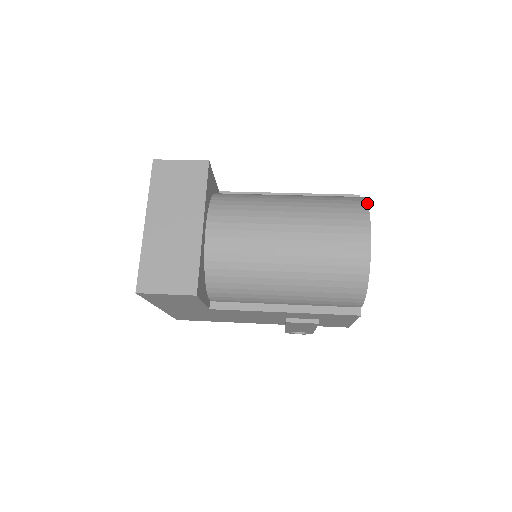
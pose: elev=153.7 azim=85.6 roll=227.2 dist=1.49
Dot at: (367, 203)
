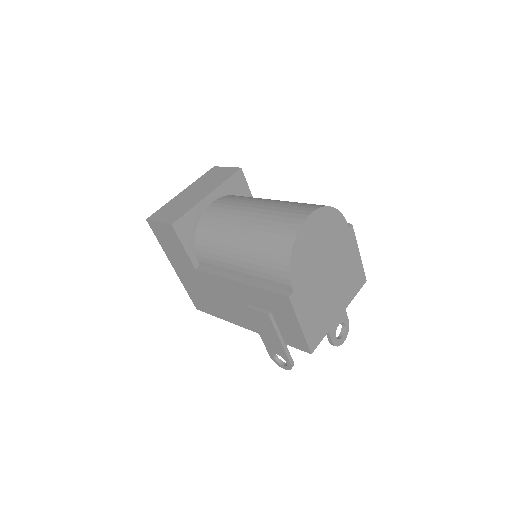
Dot at: (330, 206)
